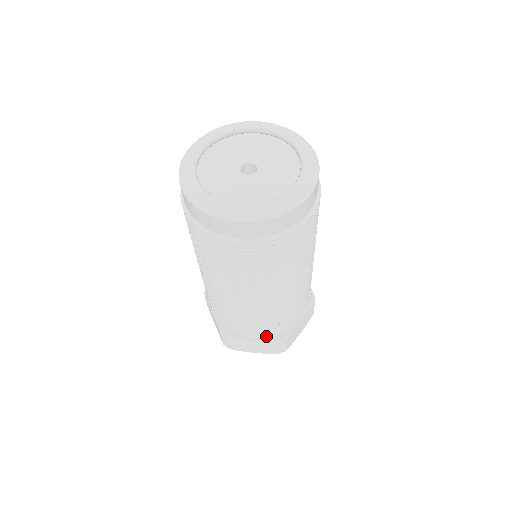
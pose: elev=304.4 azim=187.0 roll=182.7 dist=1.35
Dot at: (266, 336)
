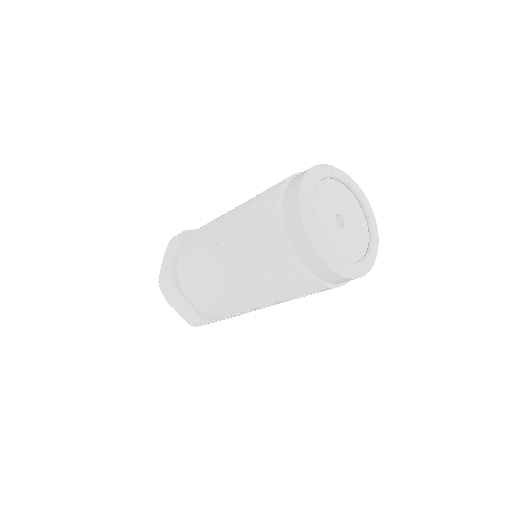
Dot at: occluded
